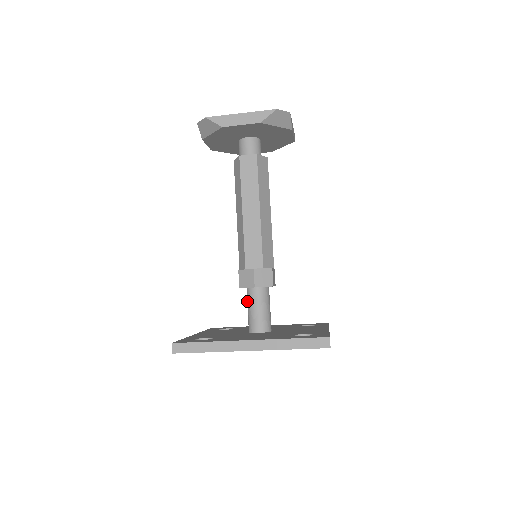
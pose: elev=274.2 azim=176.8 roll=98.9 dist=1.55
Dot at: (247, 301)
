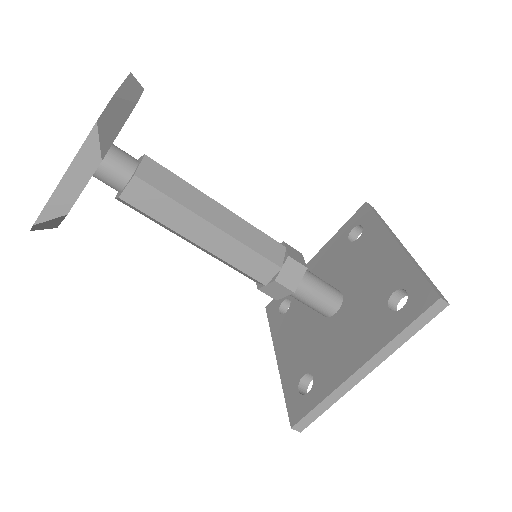
Dot at: occluded
